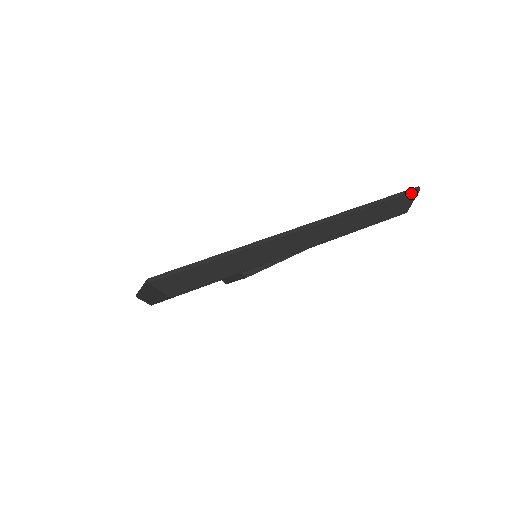
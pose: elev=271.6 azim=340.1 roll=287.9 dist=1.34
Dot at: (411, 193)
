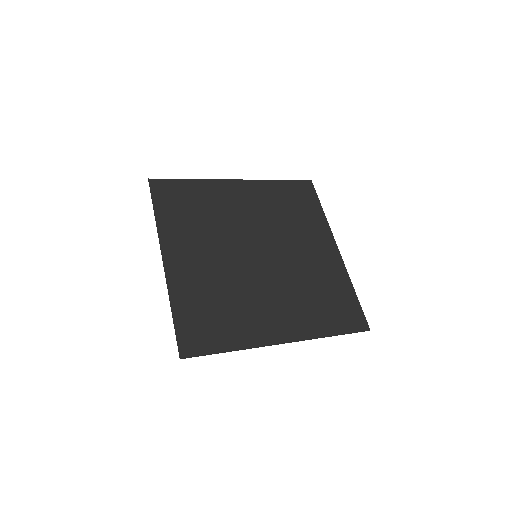
Dot at: (362, 331)
